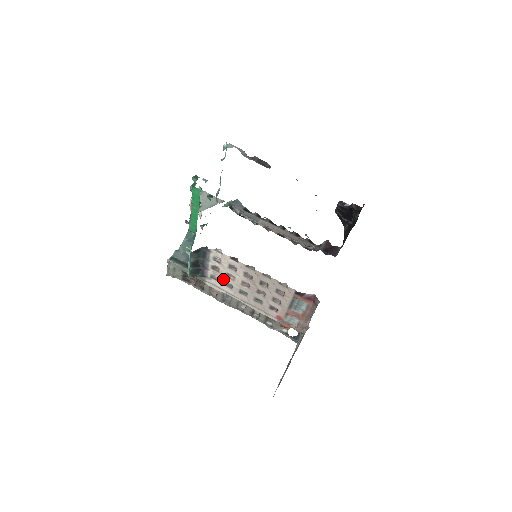
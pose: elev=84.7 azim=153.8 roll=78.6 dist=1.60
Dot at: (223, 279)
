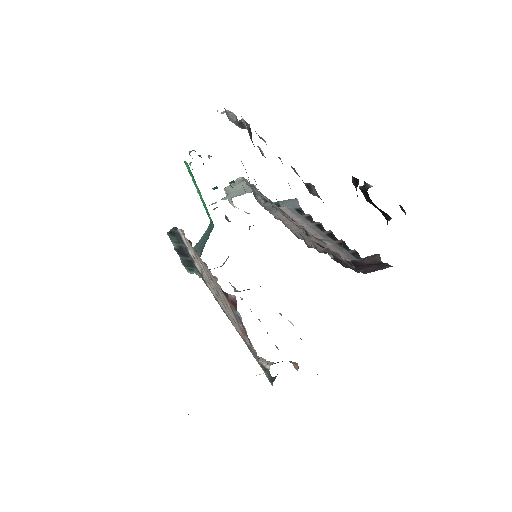
Dot at: (204, 275)
